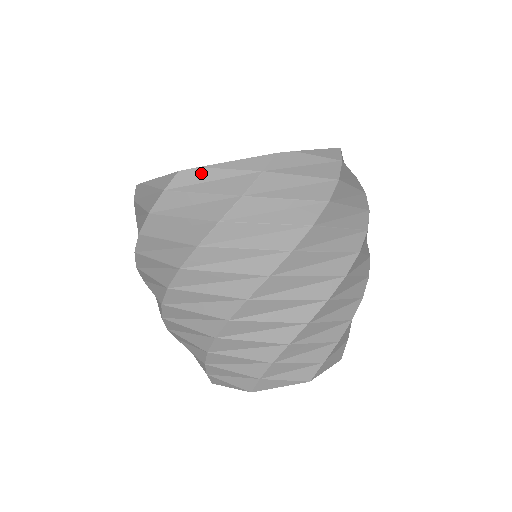
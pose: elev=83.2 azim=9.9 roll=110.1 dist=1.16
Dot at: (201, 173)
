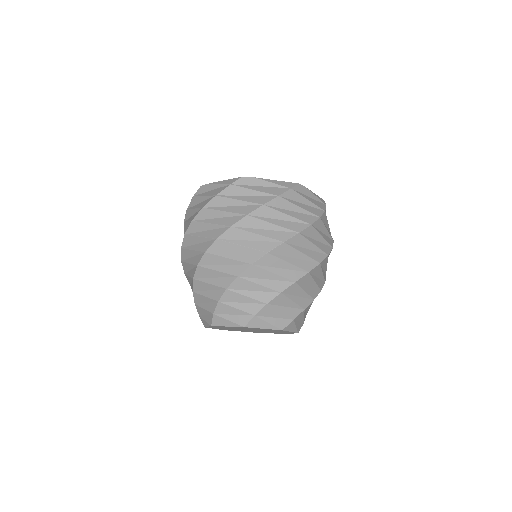
Dot at: (208, 187)
